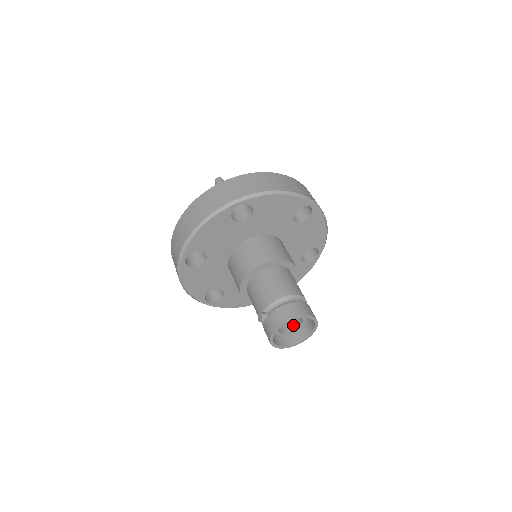
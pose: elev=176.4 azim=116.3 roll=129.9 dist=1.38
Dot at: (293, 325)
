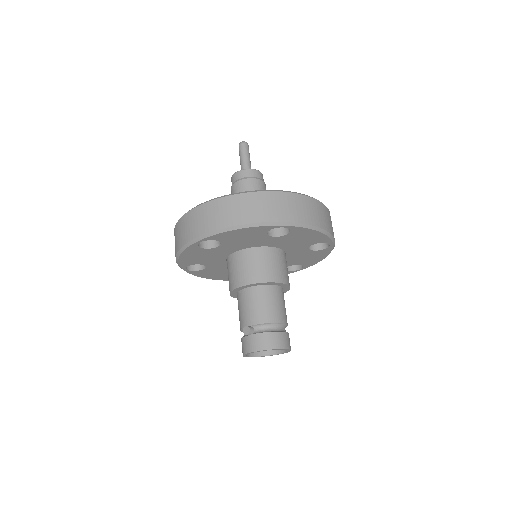
Dot at: occluded
